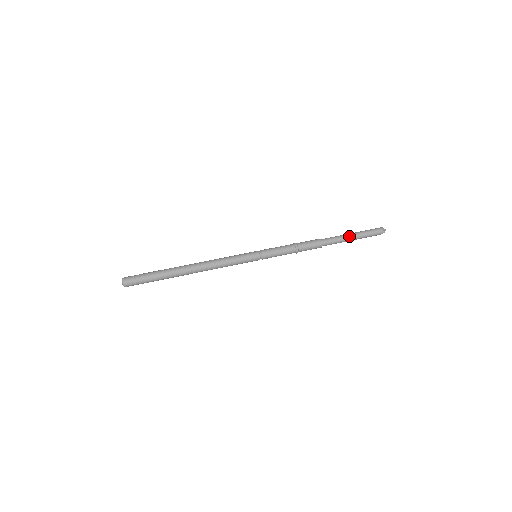
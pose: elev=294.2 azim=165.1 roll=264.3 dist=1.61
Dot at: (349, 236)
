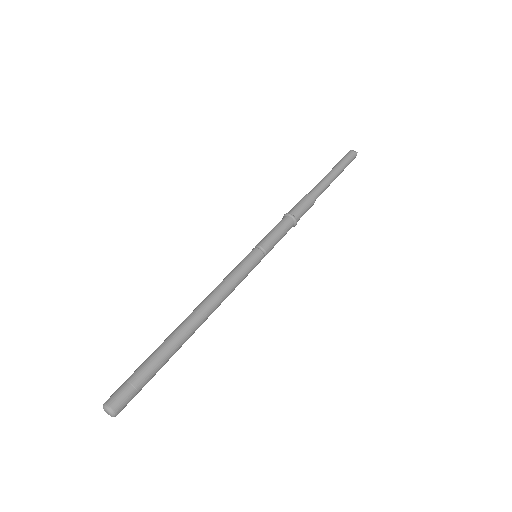
Dot at: (331, 174)
